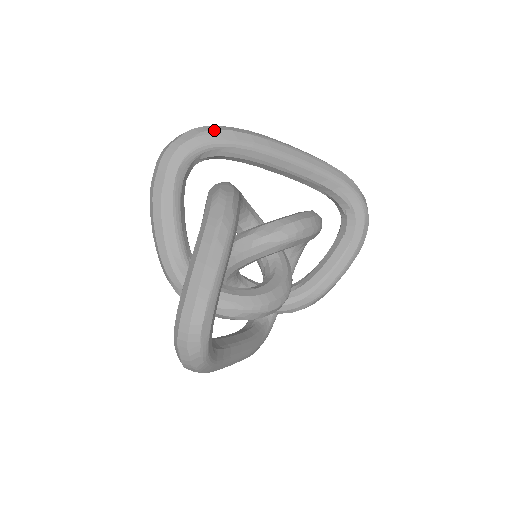
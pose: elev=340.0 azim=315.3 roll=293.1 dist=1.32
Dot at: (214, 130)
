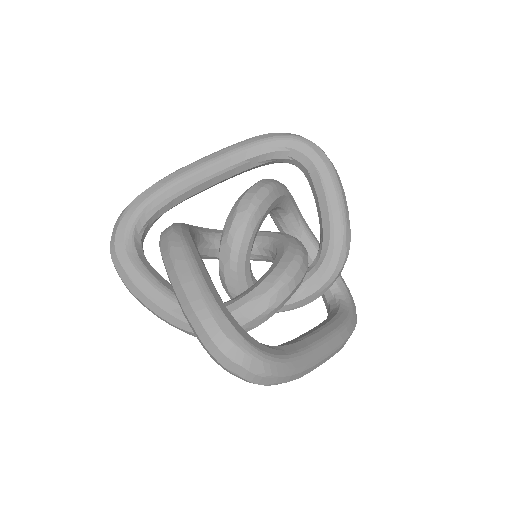
Dot at: (128, 206)
